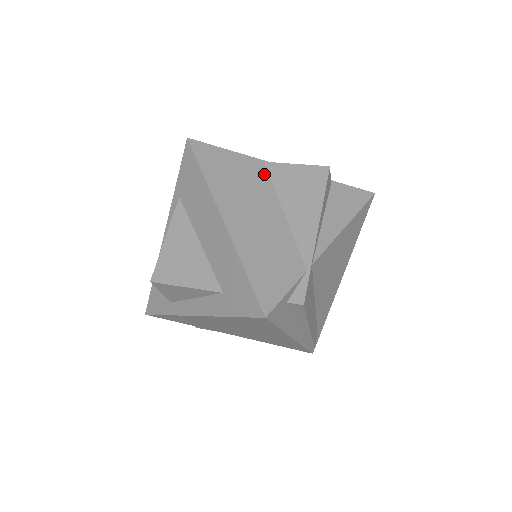
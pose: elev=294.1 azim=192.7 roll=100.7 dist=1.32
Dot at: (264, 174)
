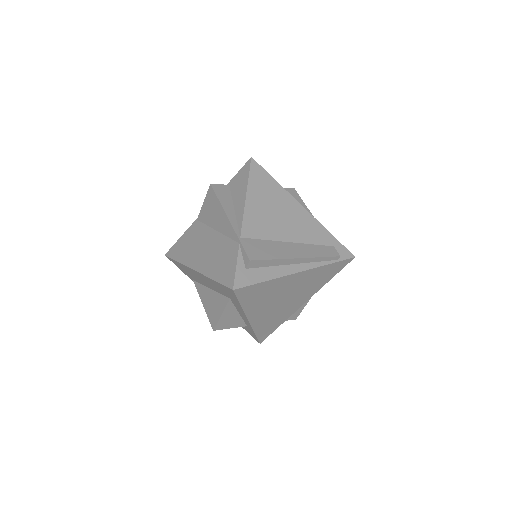
Dot at: (200, 225)
